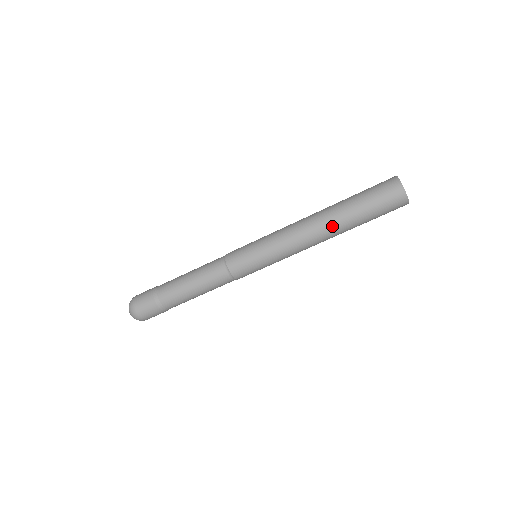
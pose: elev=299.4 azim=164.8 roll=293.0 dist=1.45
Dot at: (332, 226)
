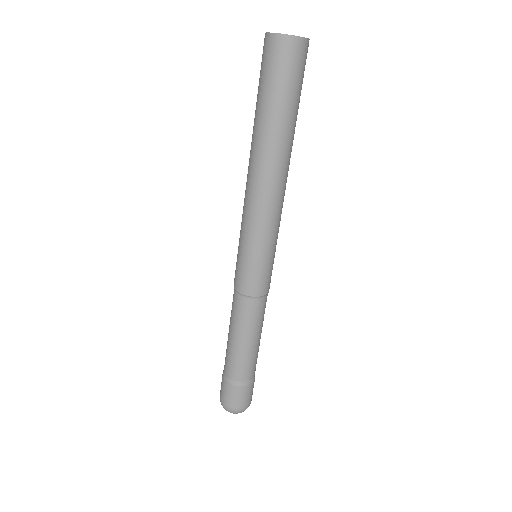
Dot at: (267, 153)
